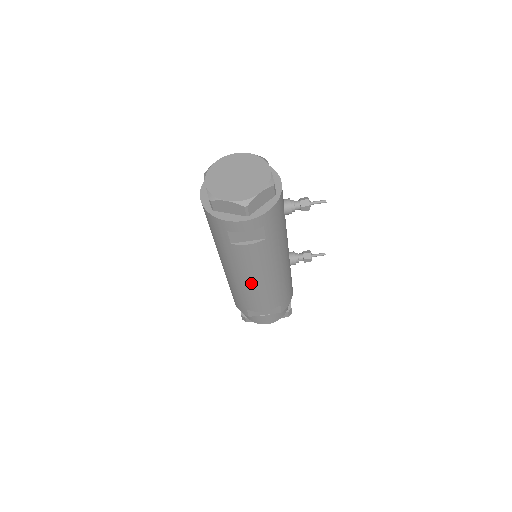
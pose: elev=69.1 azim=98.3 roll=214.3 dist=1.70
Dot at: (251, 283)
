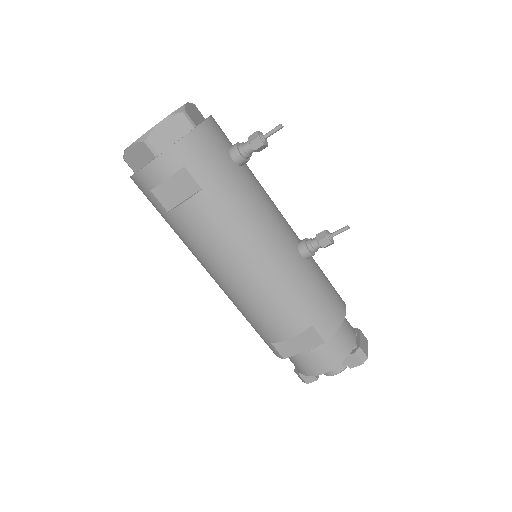
Dot at: (234, 280)
